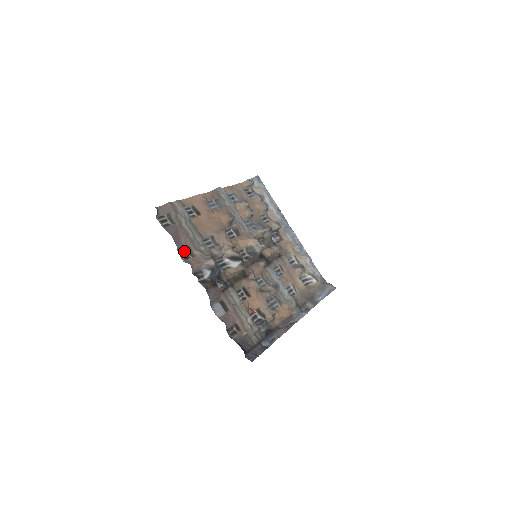
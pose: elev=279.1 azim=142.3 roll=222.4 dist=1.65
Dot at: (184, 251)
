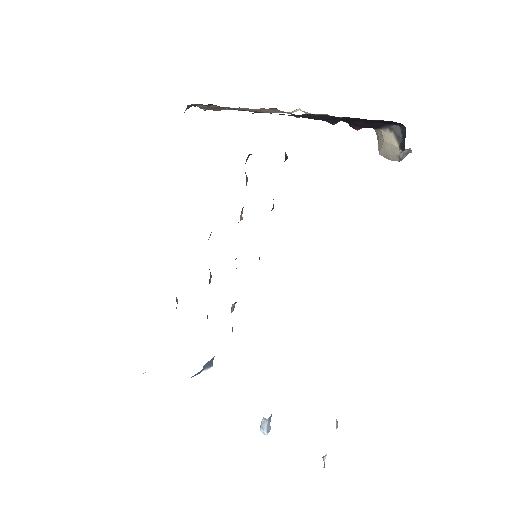
Dot at: occluded
